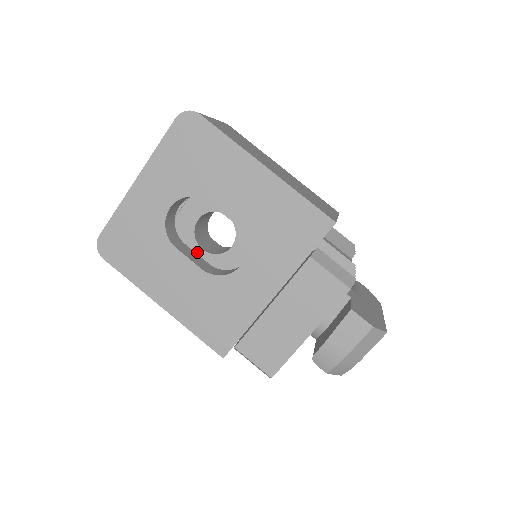
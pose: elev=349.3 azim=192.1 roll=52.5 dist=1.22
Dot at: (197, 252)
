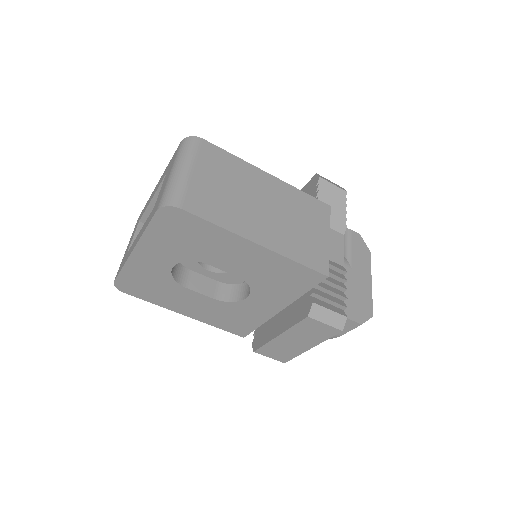
Dot at: (204, 272)
